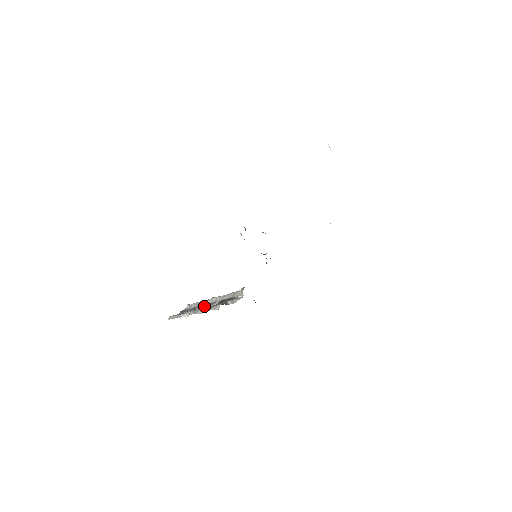
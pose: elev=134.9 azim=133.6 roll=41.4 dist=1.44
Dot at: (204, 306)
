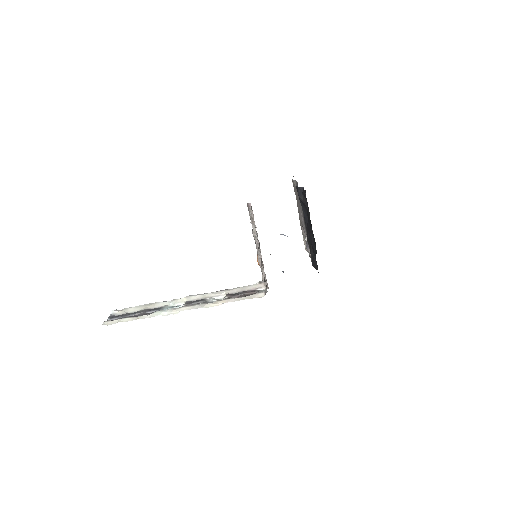
Dot at: (188, 303)
